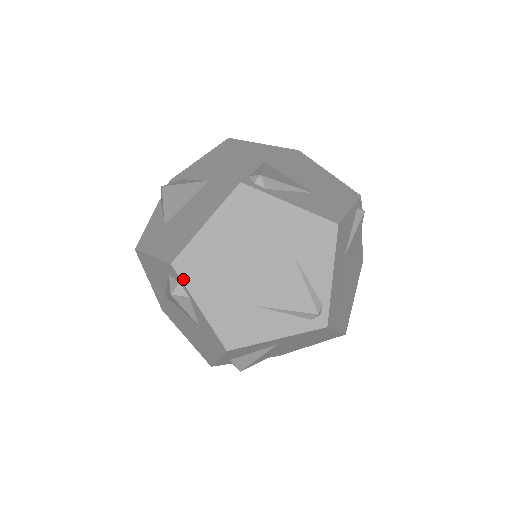
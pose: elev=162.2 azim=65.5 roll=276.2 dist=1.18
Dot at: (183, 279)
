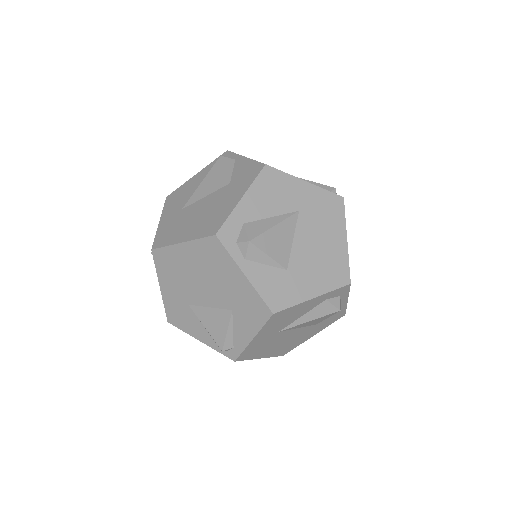
Dot at: (235, 153)
